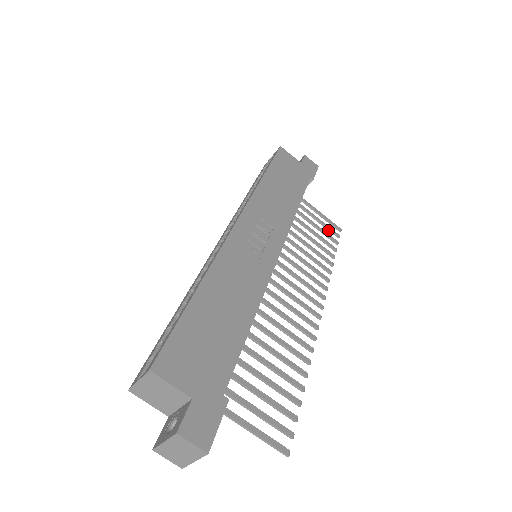
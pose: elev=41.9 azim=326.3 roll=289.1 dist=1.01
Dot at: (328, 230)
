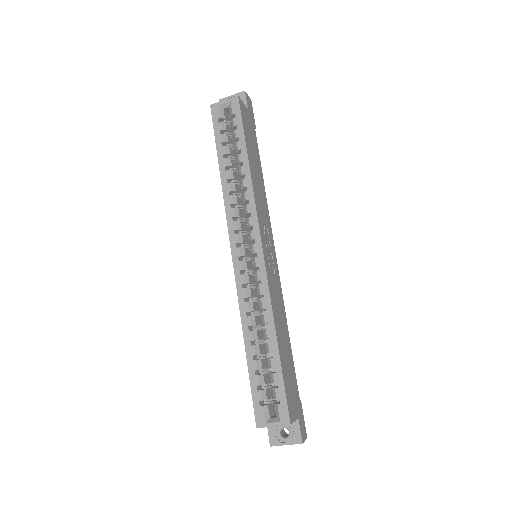
Dot at: occluded
